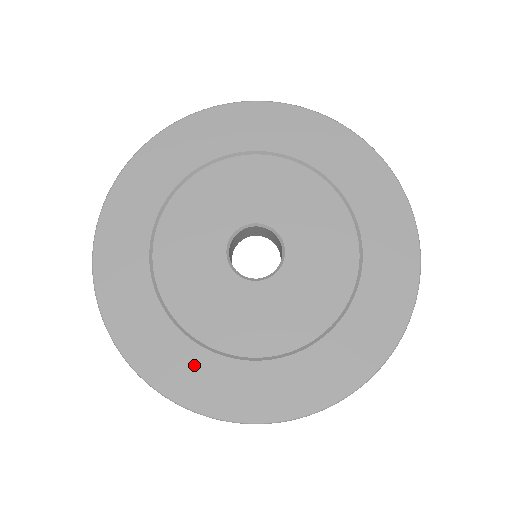
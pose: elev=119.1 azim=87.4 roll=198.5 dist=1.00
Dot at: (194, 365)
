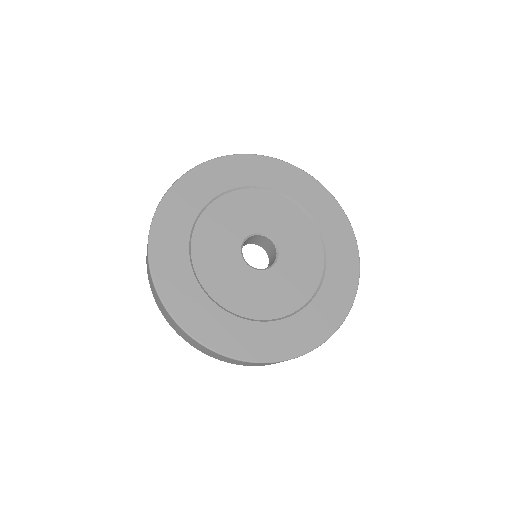
Dot at: (231, 328)
